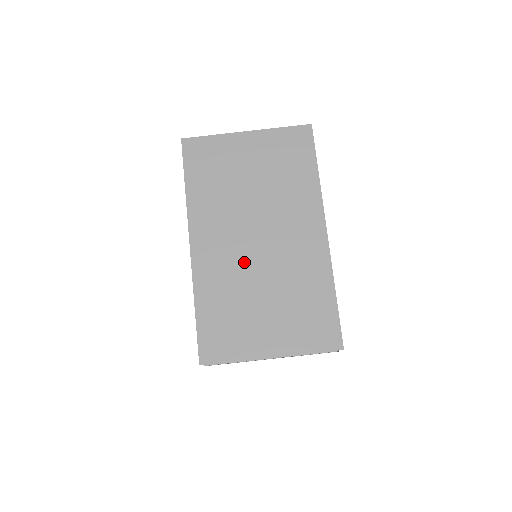
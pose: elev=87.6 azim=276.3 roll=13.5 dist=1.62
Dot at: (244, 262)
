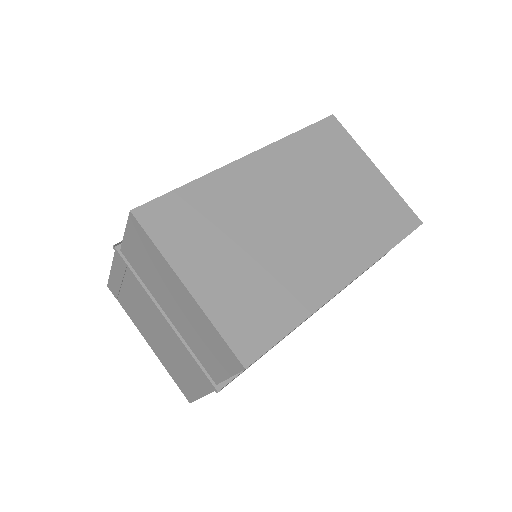
Dot at: (267, 213)
